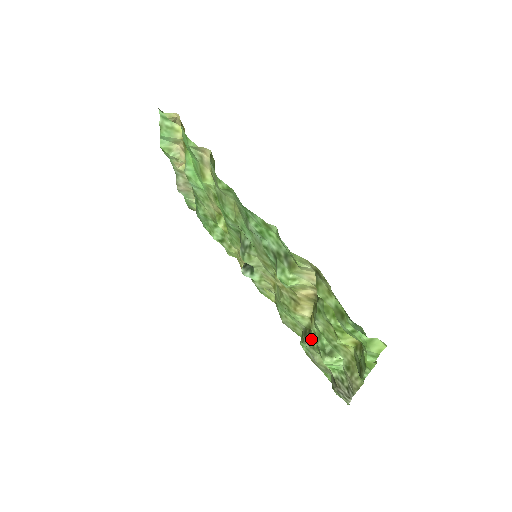
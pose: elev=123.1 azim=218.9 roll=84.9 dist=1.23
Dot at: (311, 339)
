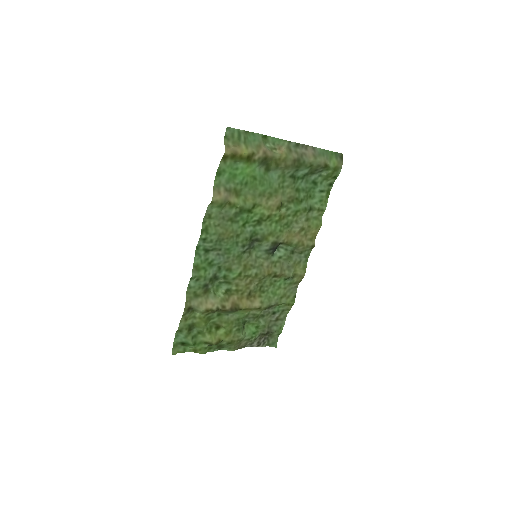
Dot at: (262, 312)
